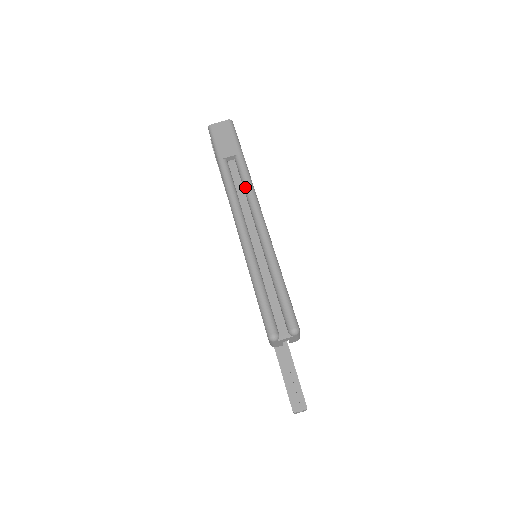
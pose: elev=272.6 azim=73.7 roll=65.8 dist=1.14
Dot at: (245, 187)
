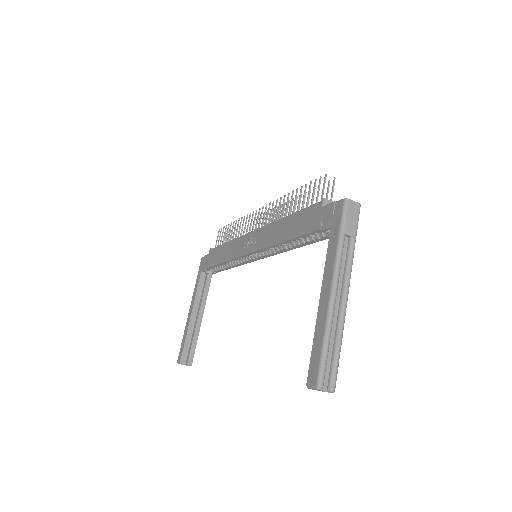
Dot at: (348, 267)
